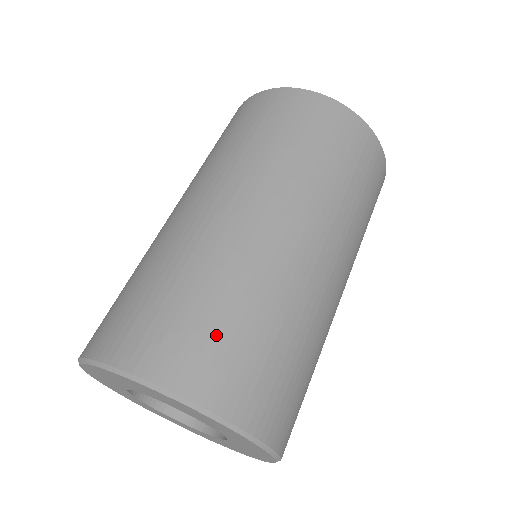
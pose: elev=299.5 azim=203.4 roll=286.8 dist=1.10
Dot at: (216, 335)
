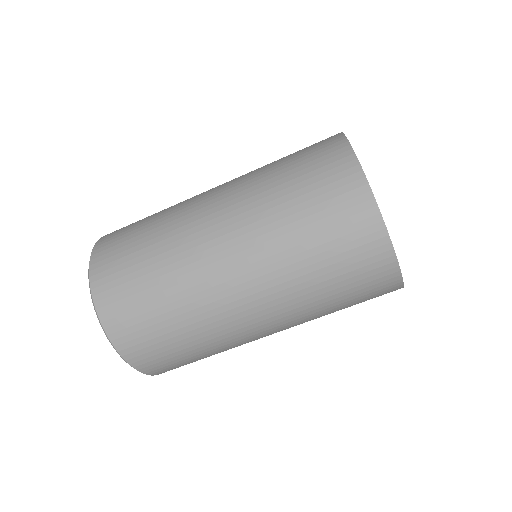
Dot at: (160, 344)
